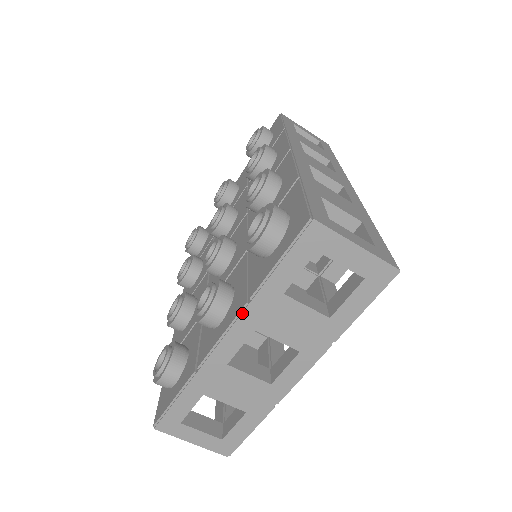
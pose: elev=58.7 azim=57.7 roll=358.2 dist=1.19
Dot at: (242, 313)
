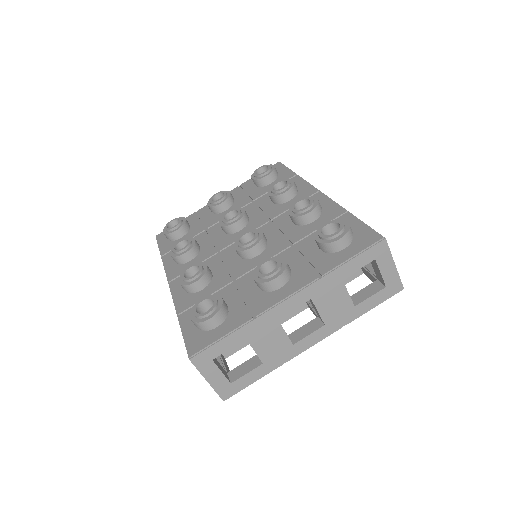
Dot at: (312, 284)
